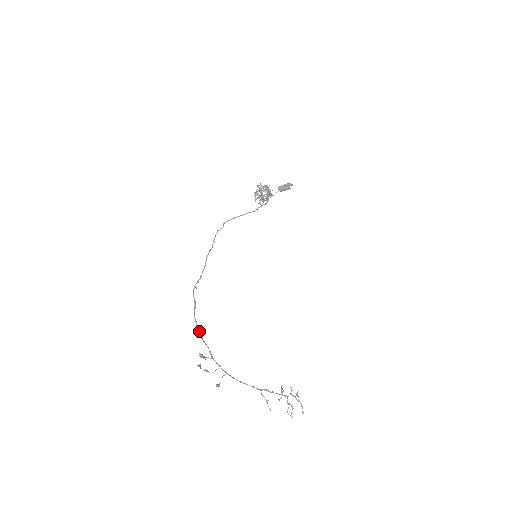
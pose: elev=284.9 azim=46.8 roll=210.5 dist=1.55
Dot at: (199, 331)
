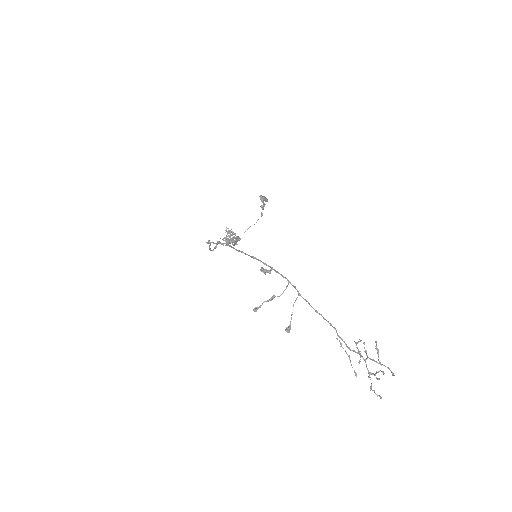
Dot at: (249, 255)
